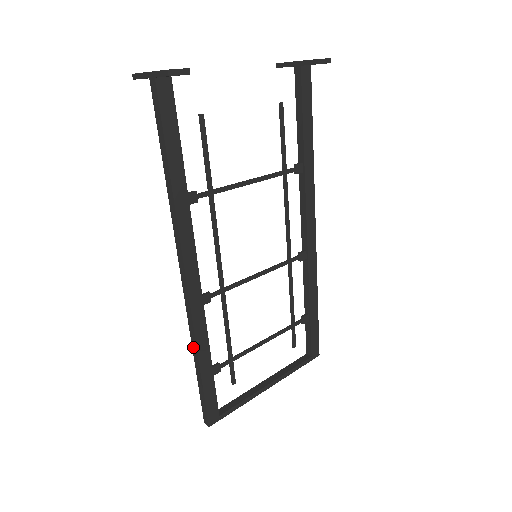
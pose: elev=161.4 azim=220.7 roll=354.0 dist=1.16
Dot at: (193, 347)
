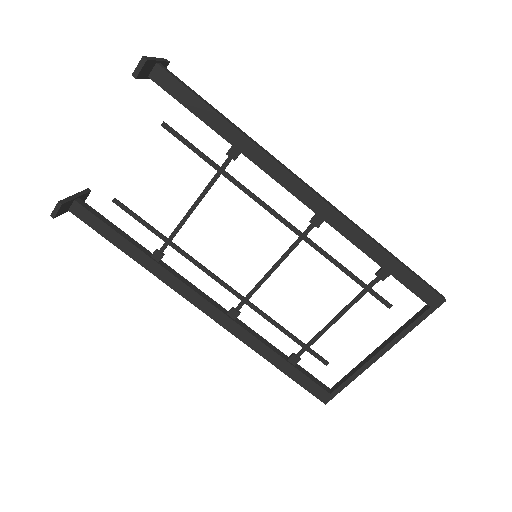
Dot at: (257, 349)
